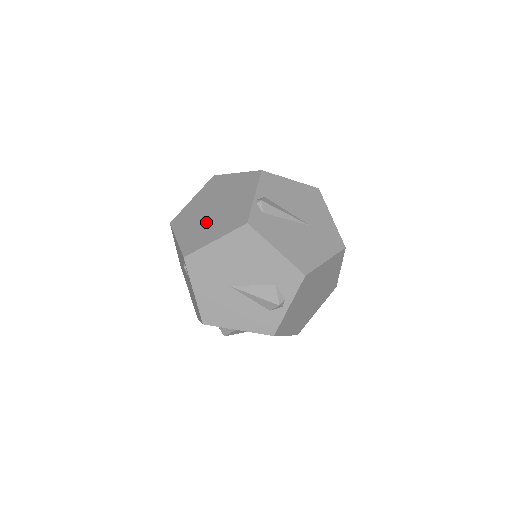
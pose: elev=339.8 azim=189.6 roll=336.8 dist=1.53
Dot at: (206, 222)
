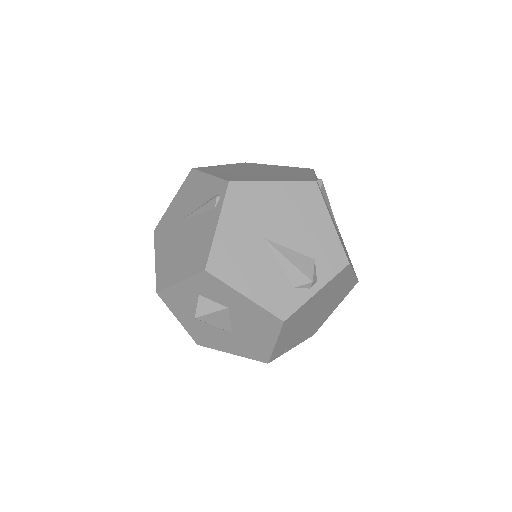
Dot at: (253, 174)
